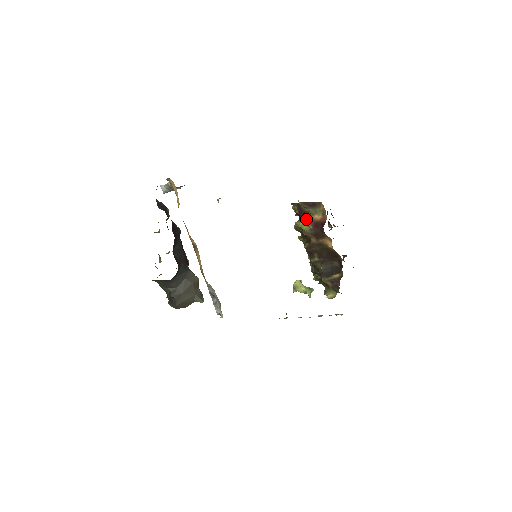
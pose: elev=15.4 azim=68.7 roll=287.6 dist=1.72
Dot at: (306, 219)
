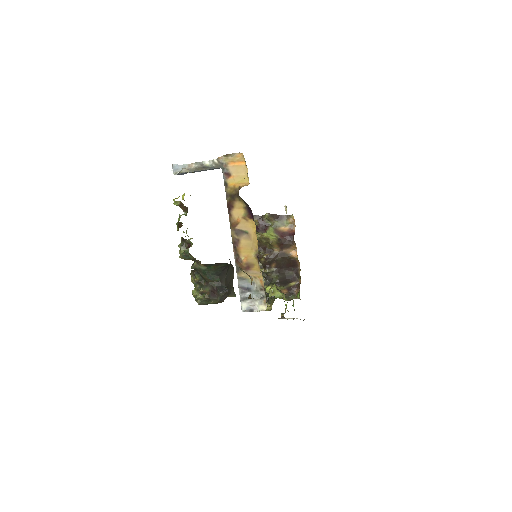
Dot at: (271, 230)
